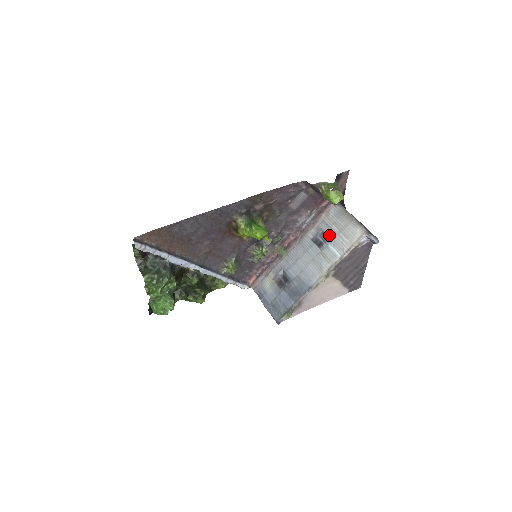
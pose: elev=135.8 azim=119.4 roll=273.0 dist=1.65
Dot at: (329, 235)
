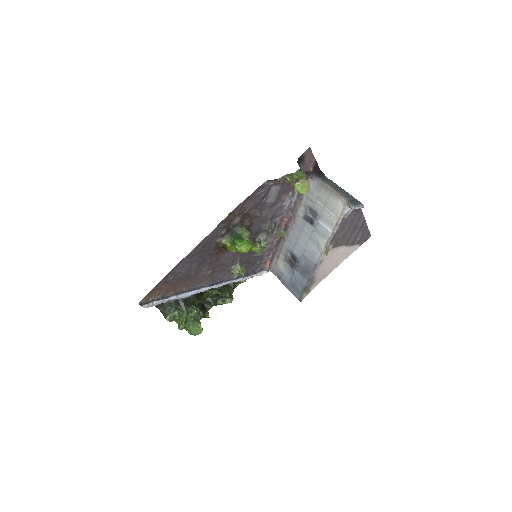
Dot at: (316, 211)
